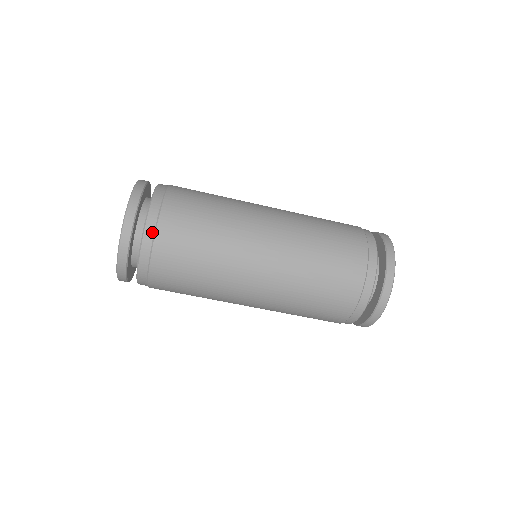
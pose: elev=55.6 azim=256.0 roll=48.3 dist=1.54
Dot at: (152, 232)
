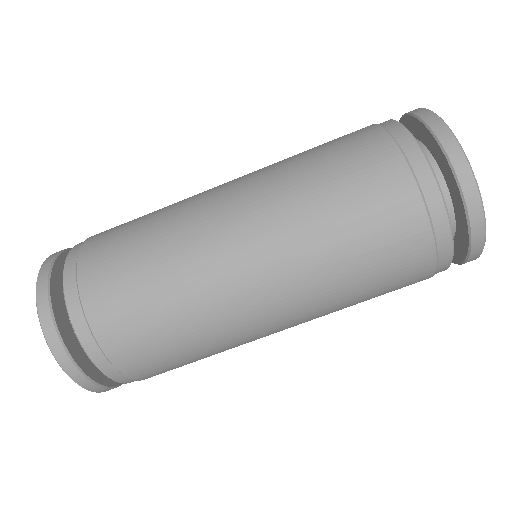
Dot at: (73, 270)
